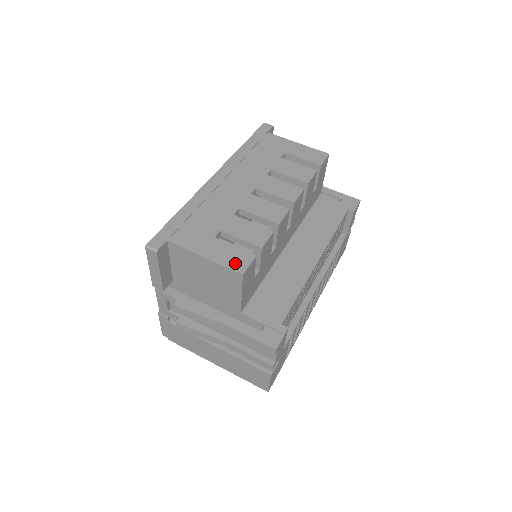
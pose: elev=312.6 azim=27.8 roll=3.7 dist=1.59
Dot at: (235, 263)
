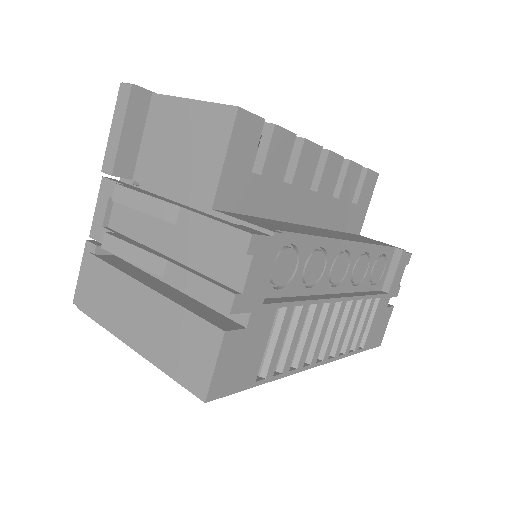
Dot at: occluded
